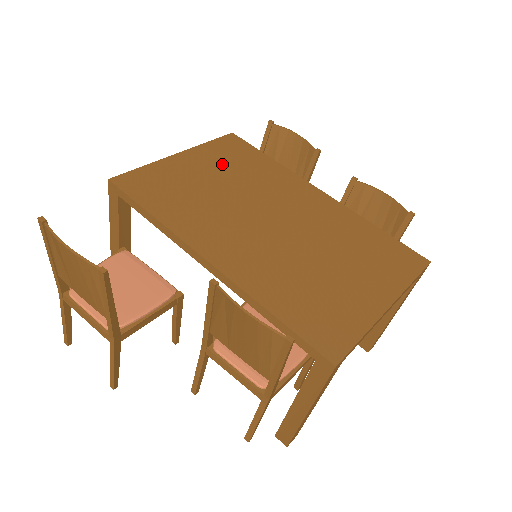
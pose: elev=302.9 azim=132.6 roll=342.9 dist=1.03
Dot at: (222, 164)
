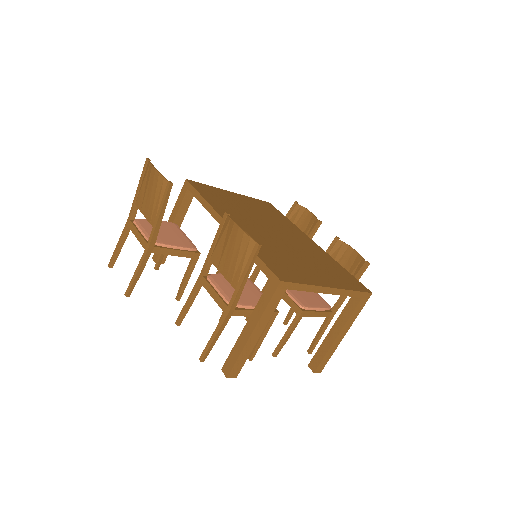
Dot at: (256, 206)
